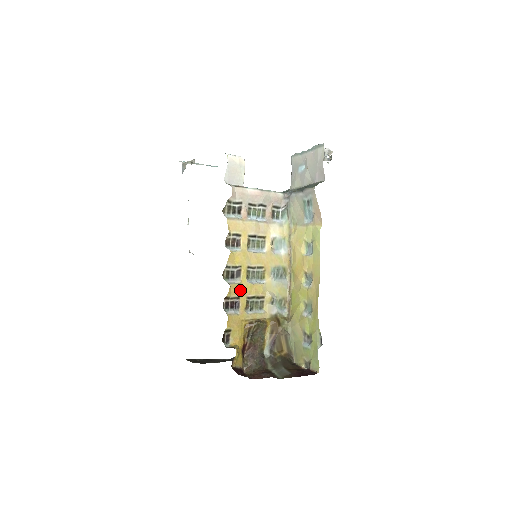
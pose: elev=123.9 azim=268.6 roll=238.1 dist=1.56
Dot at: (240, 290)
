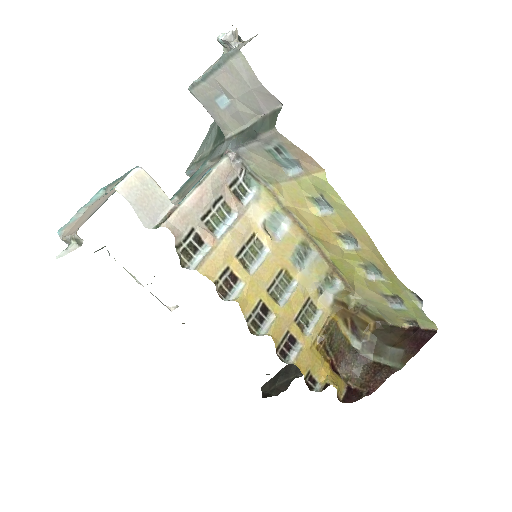
Dot at: (282, 324)
